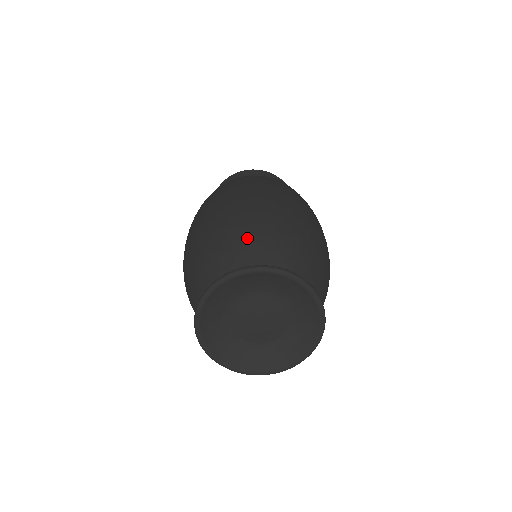
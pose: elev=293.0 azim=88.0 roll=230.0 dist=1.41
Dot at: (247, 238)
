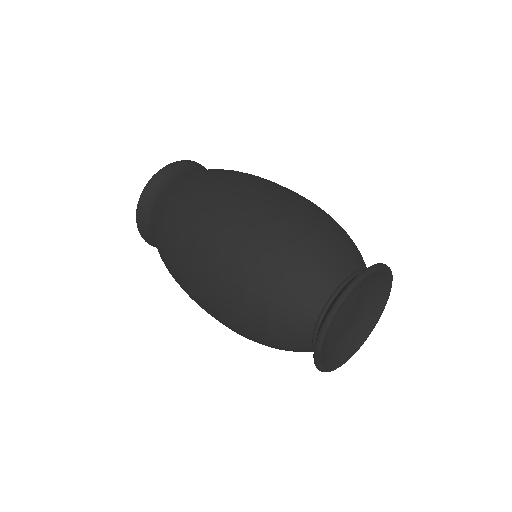
Dot at: (315, 252)
